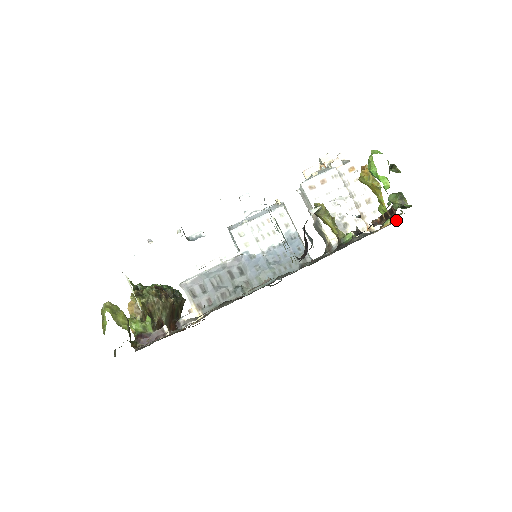
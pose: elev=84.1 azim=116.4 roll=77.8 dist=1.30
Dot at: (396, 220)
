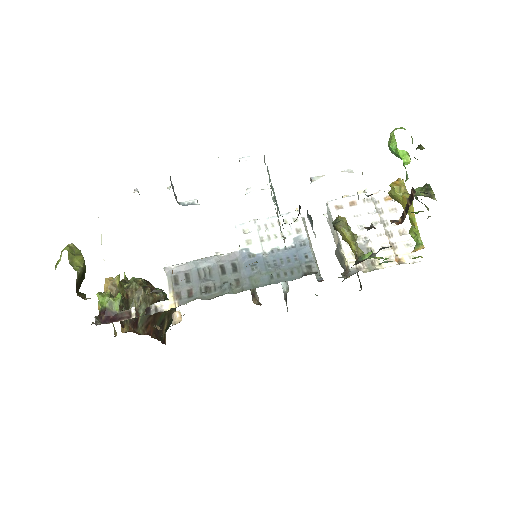
Dot at: occluded
